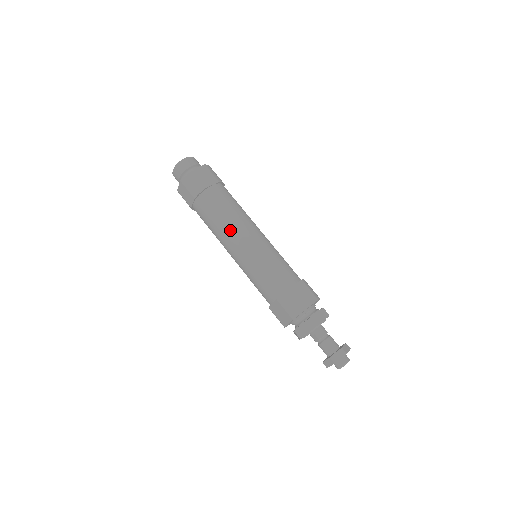
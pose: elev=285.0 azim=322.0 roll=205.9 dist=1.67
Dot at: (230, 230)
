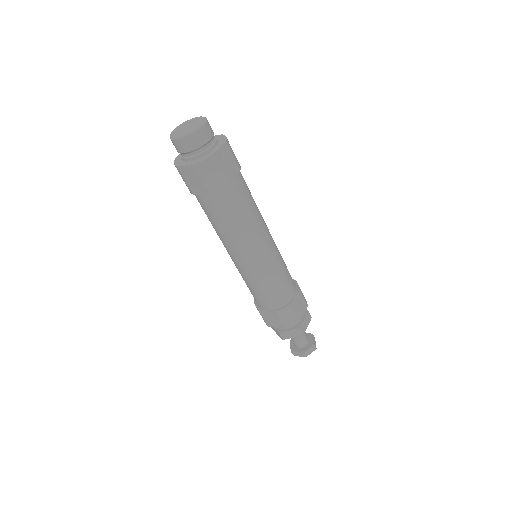
Dot at: (246, 239)
